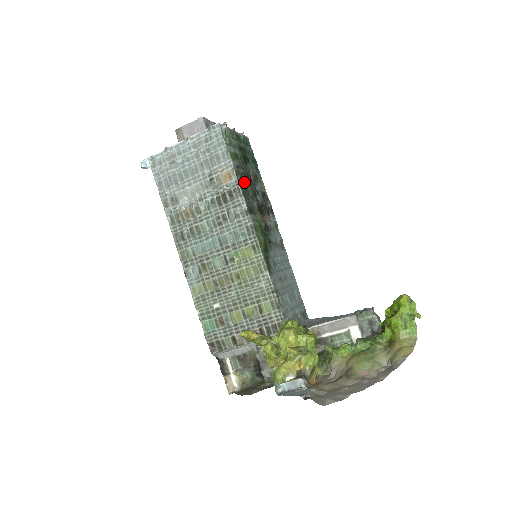
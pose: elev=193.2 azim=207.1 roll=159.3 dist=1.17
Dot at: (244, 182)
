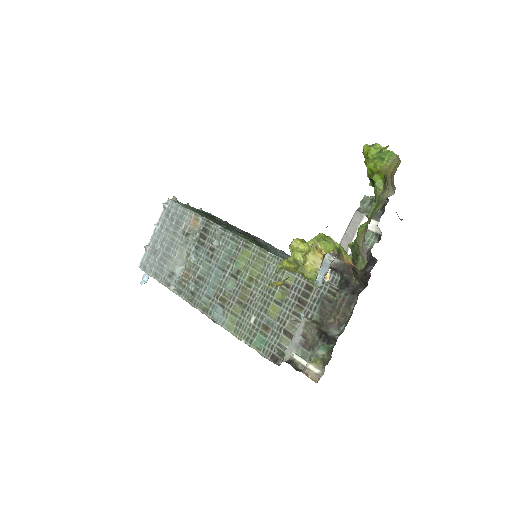
Dot at: (213, 220)
